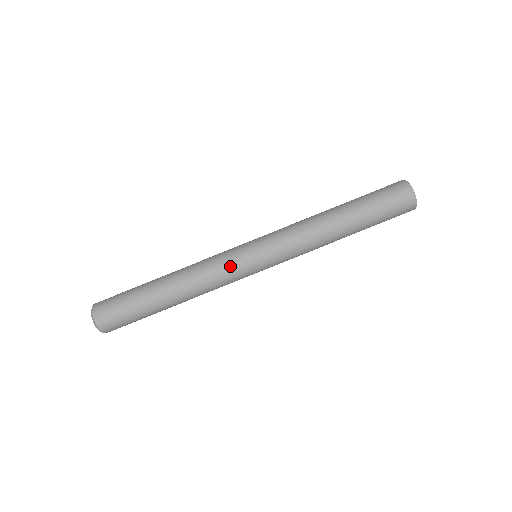
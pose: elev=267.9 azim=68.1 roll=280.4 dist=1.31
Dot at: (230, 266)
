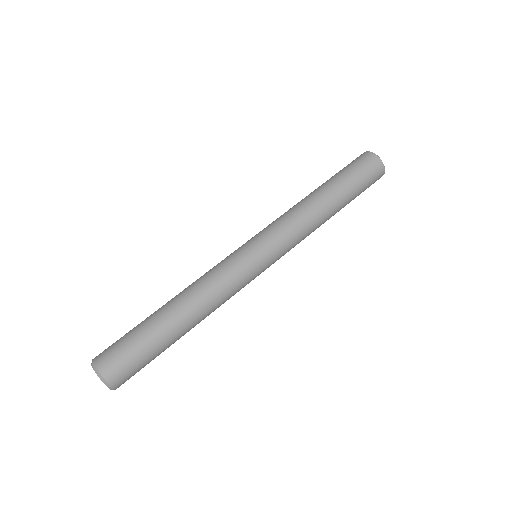
Dot at: (226, 259)
